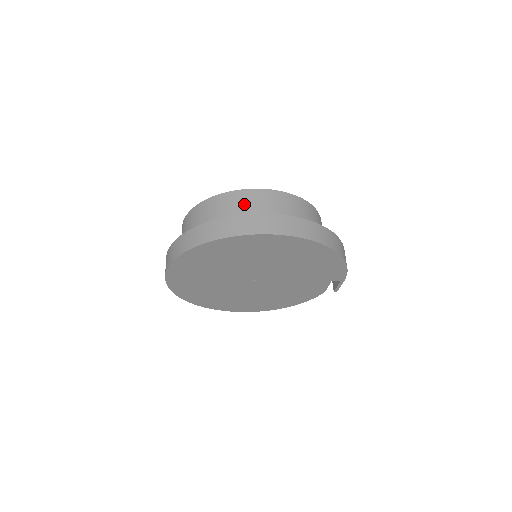
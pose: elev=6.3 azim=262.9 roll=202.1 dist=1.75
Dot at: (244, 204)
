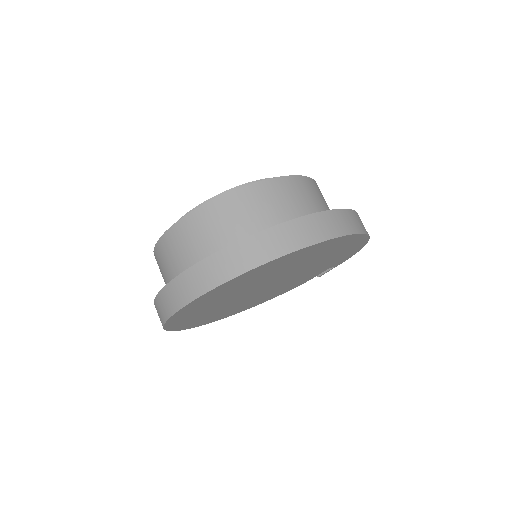
Dot at: (281, 198)
